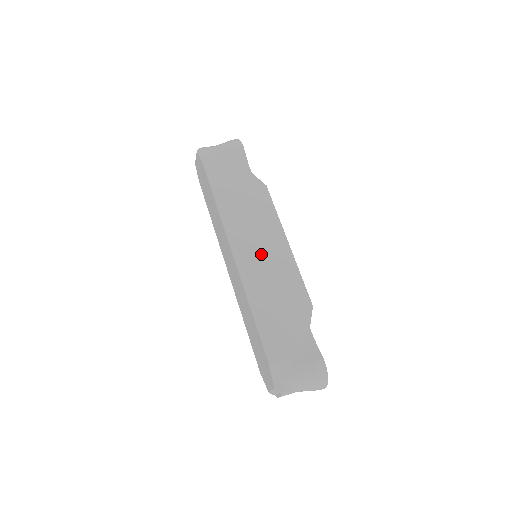
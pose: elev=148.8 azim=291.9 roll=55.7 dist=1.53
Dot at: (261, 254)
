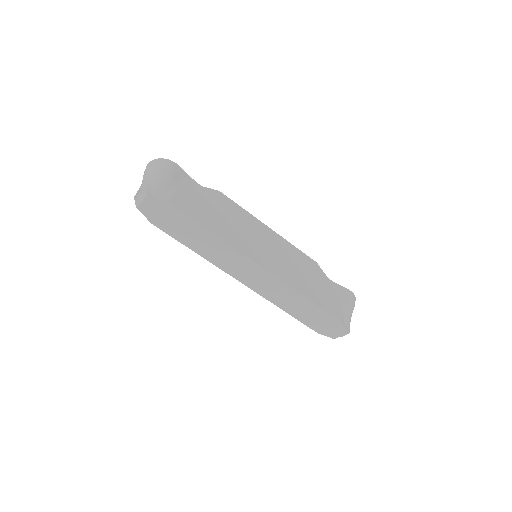
Dot at: (271, 252)
